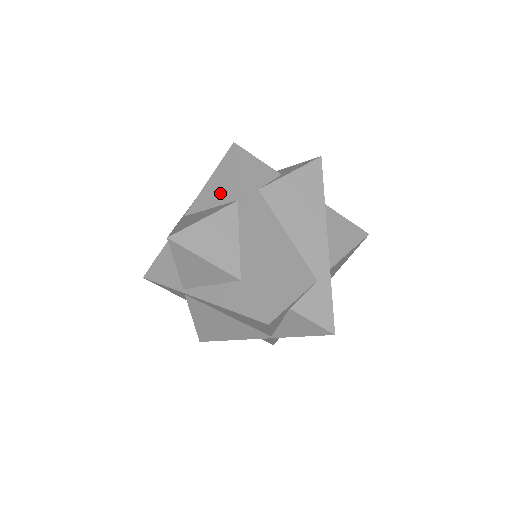
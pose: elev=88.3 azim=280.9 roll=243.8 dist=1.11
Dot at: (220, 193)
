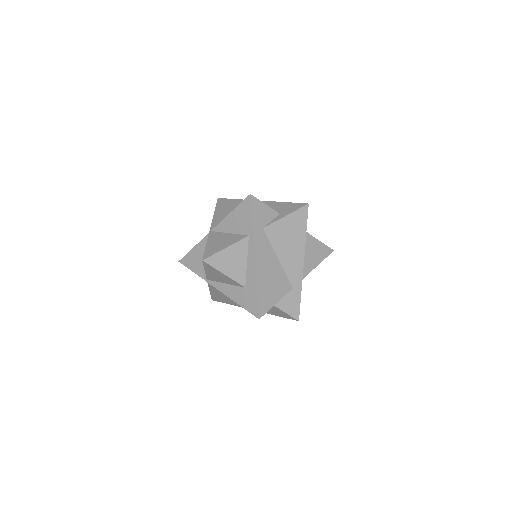
Dot at: (237, 226)
